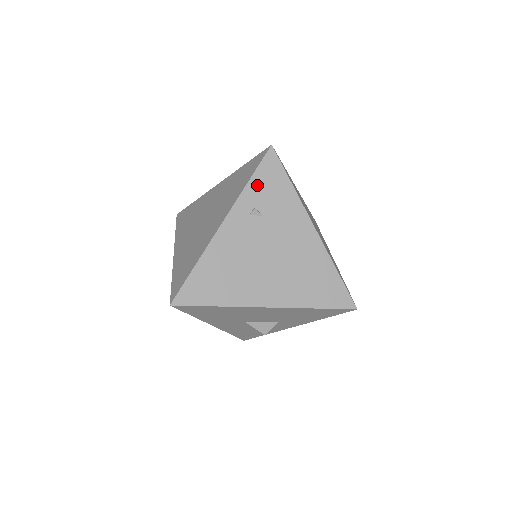
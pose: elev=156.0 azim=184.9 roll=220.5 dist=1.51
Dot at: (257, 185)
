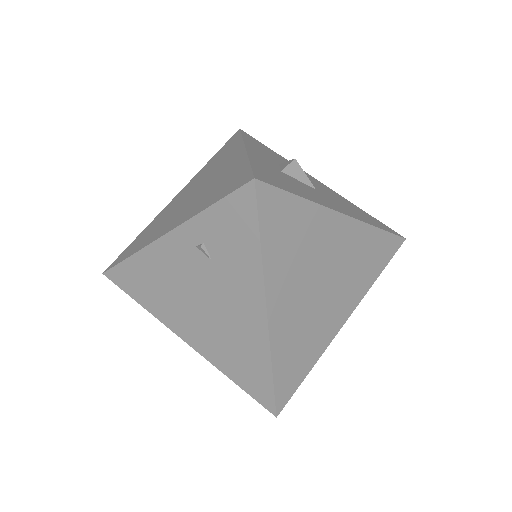
Dot at: (216, 219)
